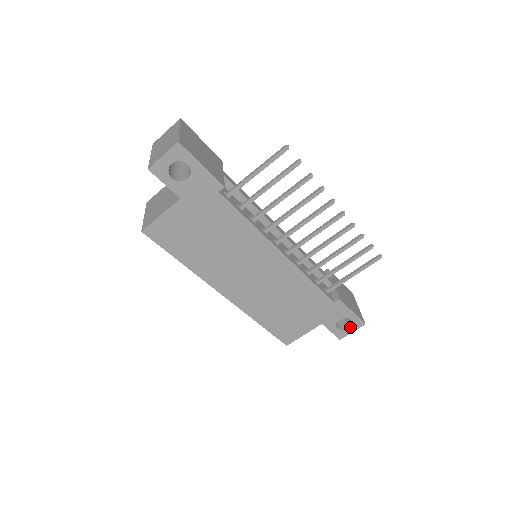
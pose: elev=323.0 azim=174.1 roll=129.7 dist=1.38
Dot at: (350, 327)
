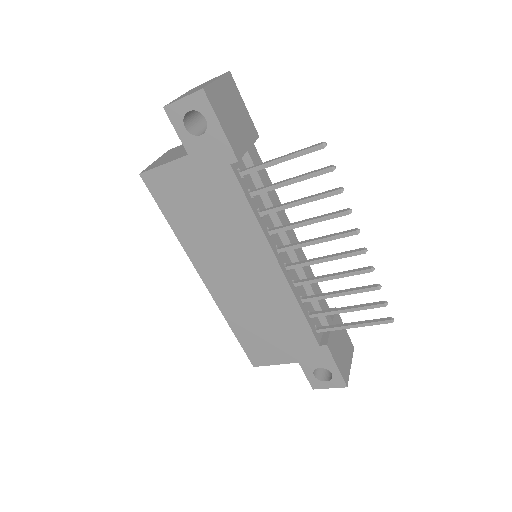
Dot at: (329, 381)
